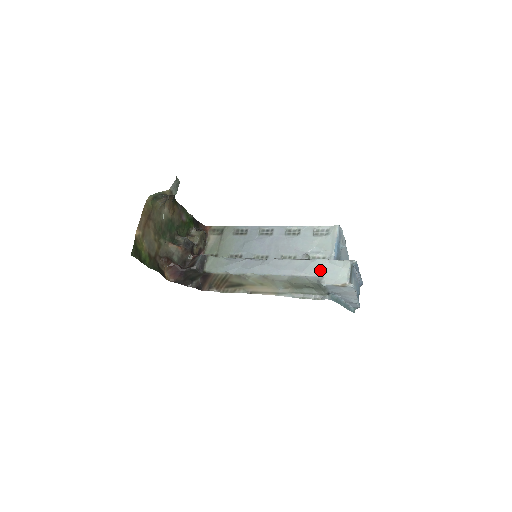
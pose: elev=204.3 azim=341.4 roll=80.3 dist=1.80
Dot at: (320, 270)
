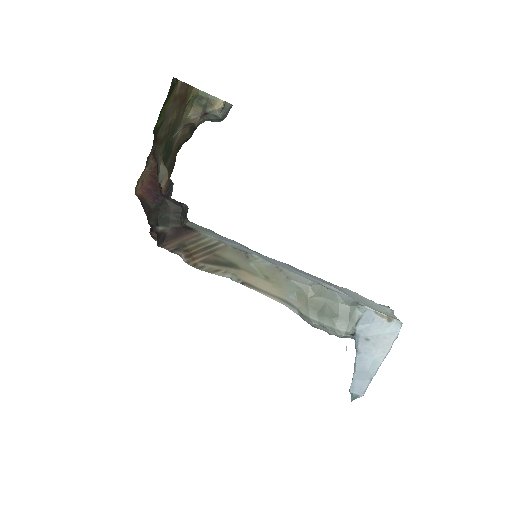
Dot at: (354, 295)
